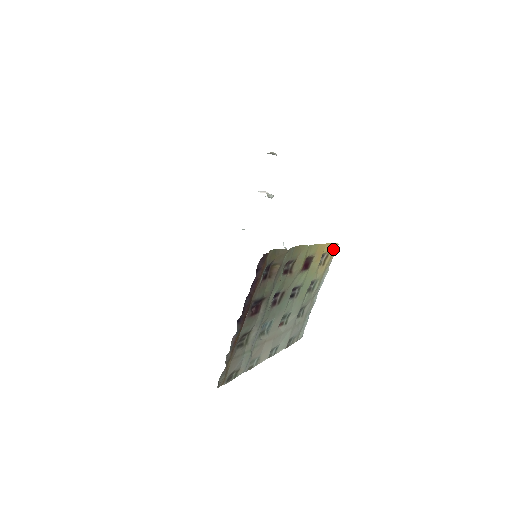
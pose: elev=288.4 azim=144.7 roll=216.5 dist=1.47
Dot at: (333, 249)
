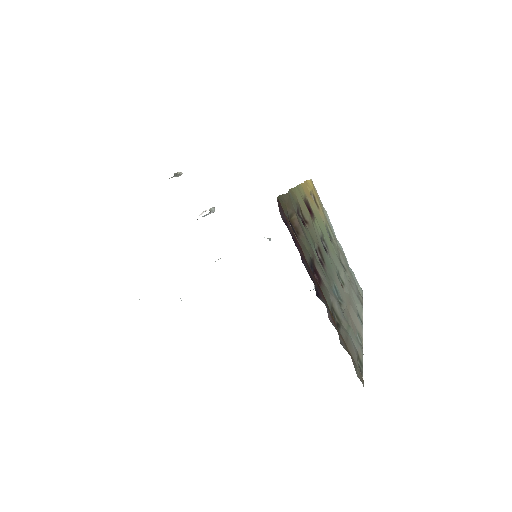
Dot at: (312, 187)
